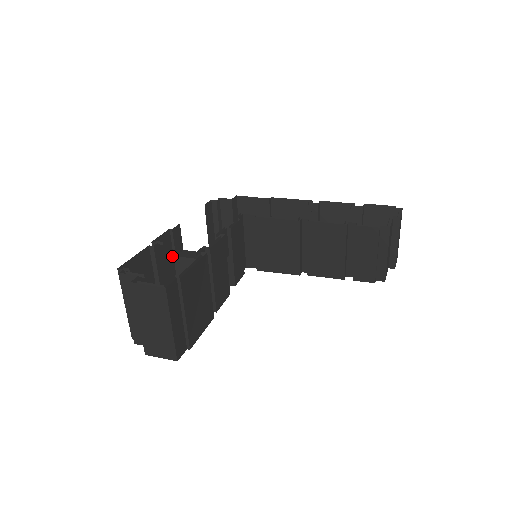
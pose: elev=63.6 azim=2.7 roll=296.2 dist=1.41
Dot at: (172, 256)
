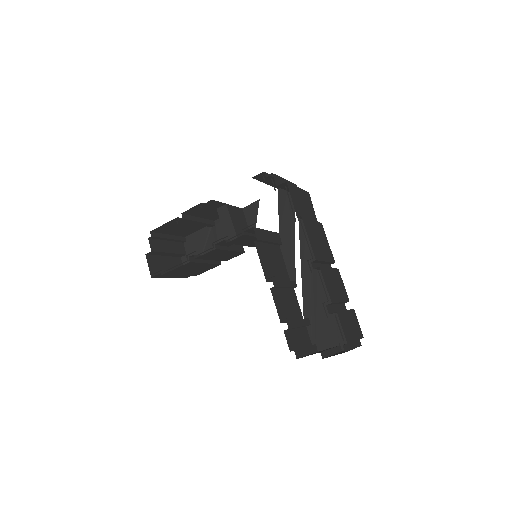
Dot at: occluded
